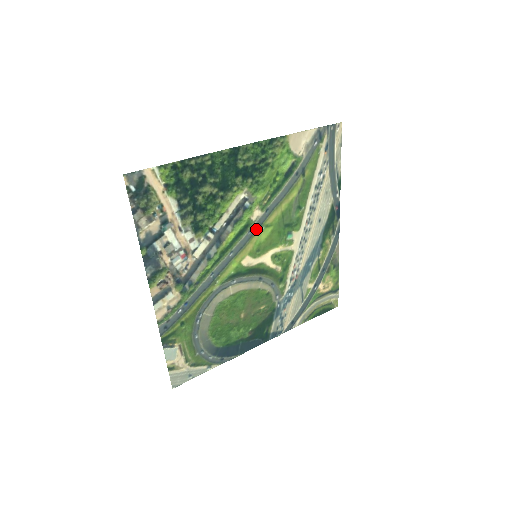
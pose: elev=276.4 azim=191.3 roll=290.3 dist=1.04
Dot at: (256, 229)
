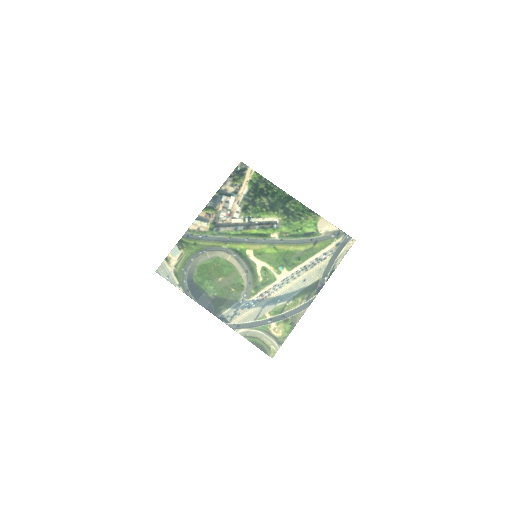
Dot at: (268, 243)
